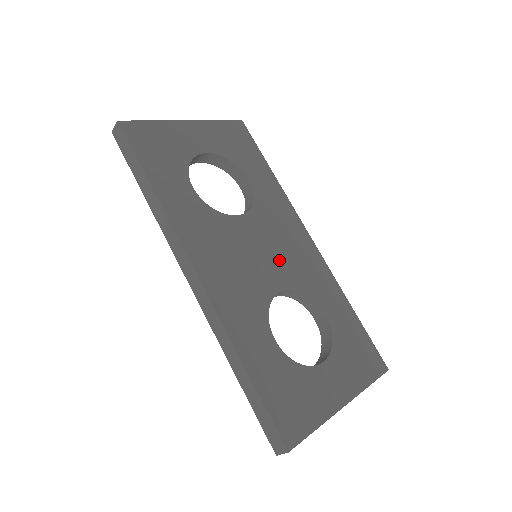
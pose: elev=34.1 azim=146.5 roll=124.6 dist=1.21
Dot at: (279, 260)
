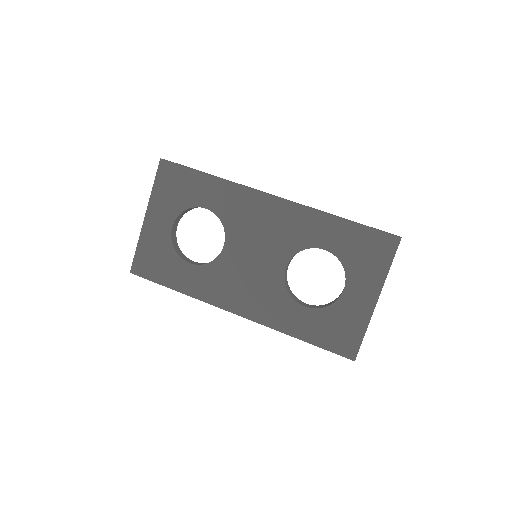
Dot at: (268, 247)
